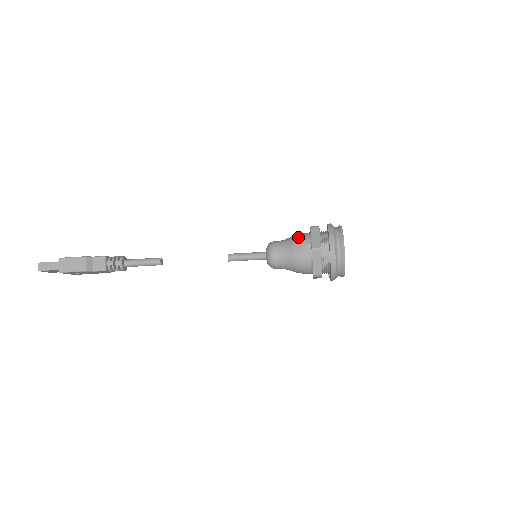
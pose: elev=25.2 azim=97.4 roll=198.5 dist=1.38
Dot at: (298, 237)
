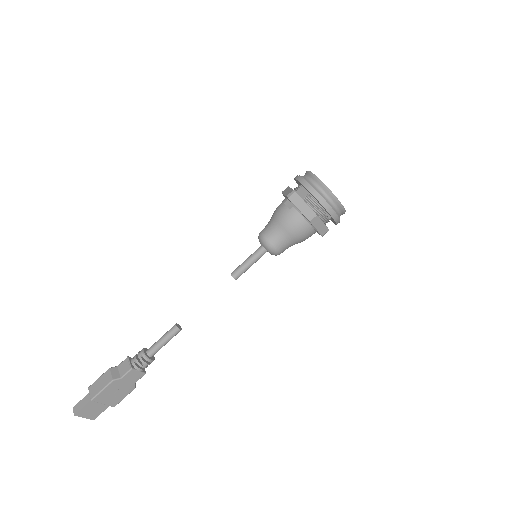
Dot at: (276, 208)
